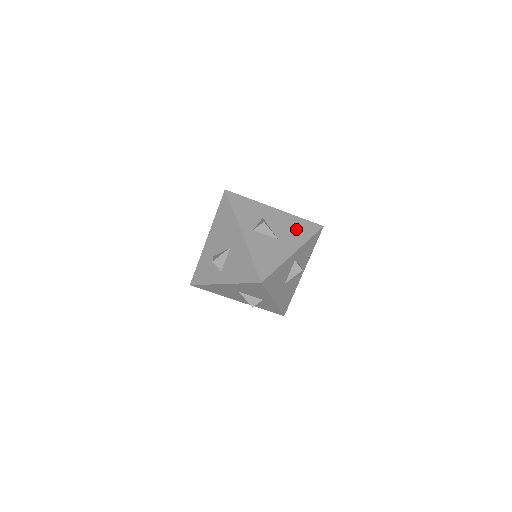
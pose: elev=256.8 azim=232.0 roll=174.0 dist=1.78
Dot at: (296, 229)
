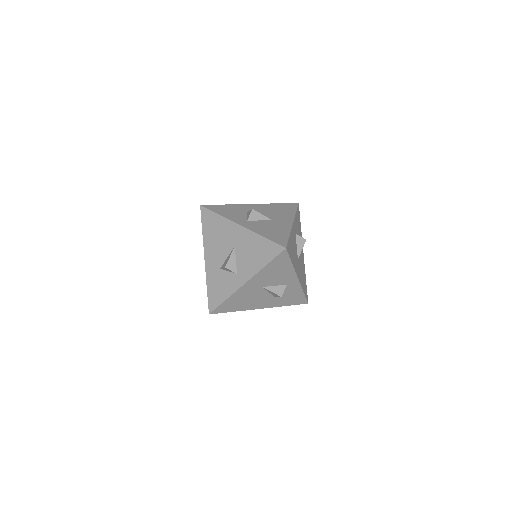
Dot at: (280, 210)
